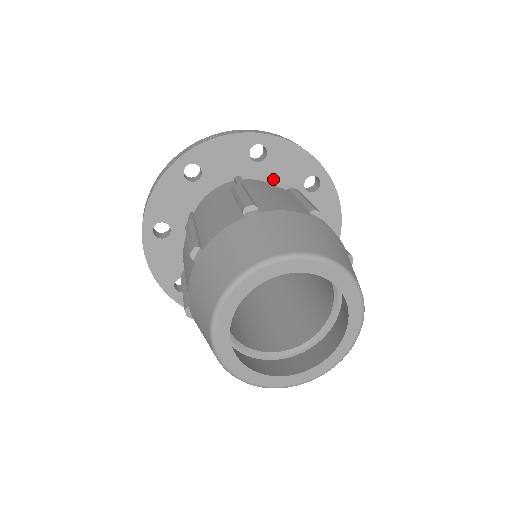
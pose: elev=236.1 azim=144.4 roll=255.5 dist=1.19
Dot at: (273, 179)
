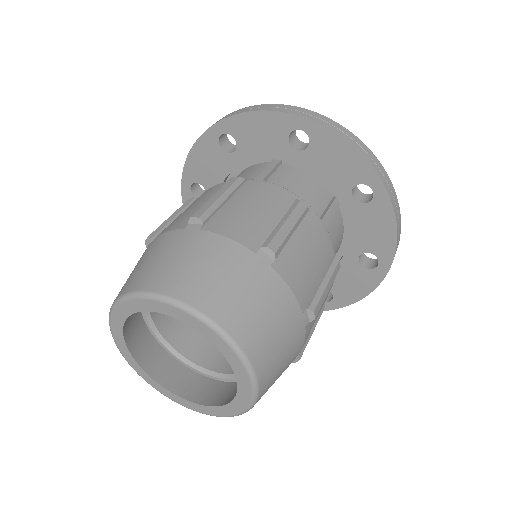
Dot at: (314, 174)
